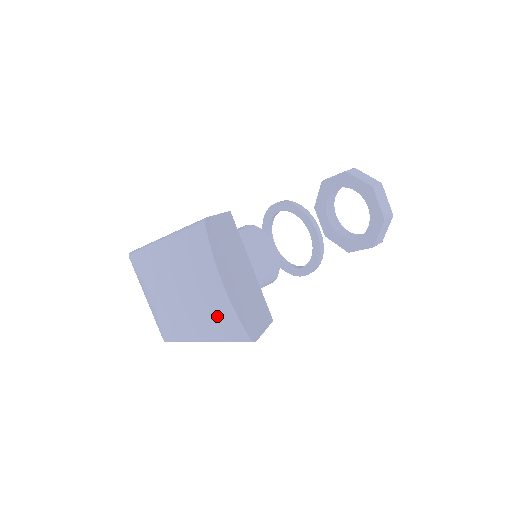
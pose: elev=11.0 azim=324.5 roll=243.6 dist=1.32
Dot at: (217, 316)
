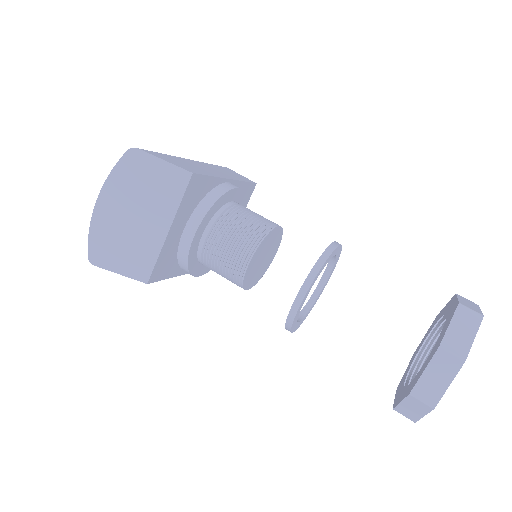
Dot at: occluded
